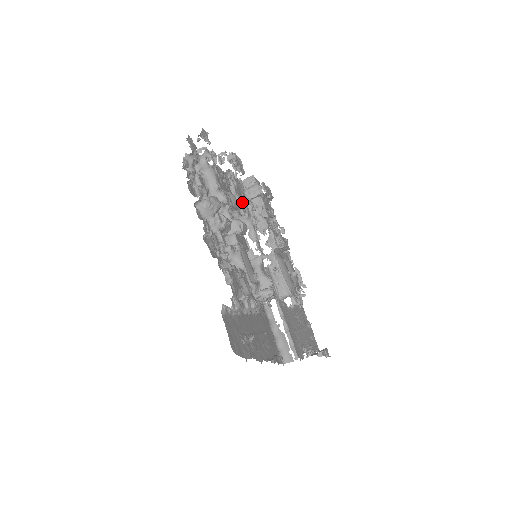
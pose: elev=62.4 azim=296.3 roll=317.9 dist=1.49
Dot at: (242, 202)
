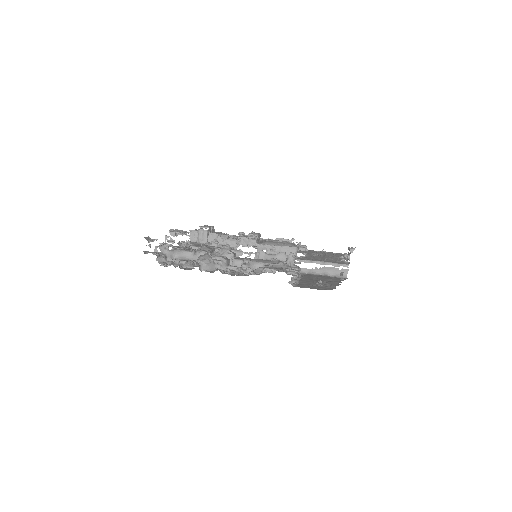
Dot at: occluded
